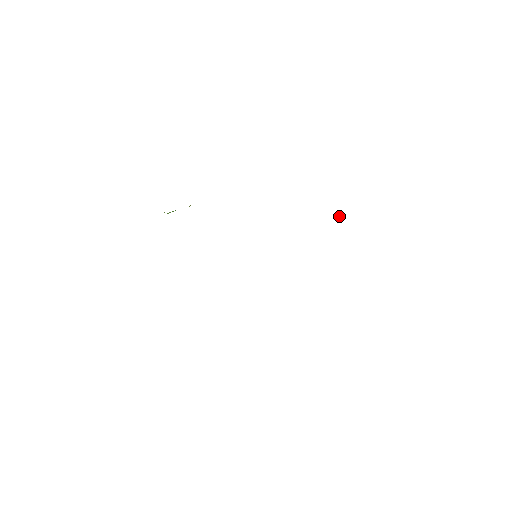
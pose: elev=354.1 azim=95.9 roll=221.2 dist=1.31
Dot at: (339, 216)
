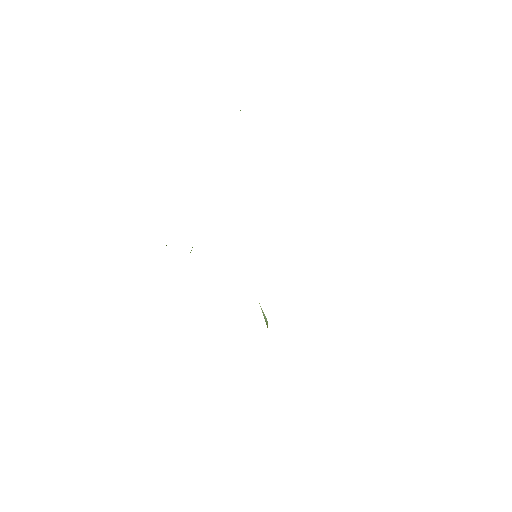
Dot at: occluded
